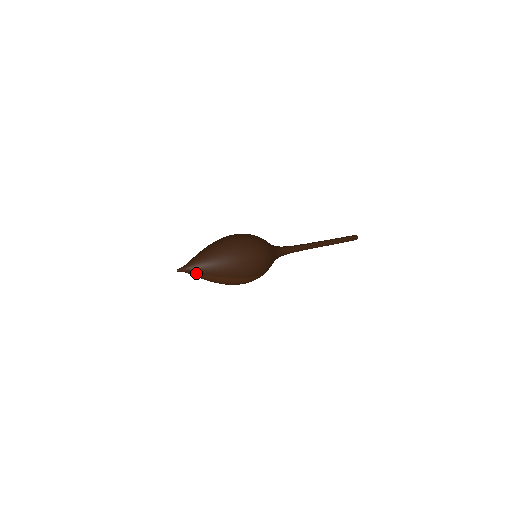
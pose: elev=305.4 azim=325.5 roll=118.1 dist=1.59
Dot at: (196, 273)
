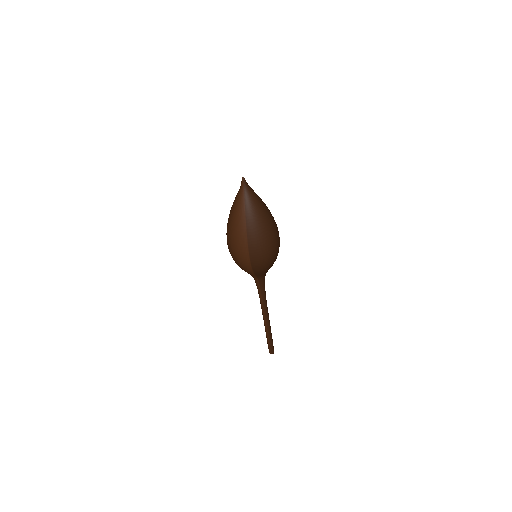
Dot at: (244, 198)
